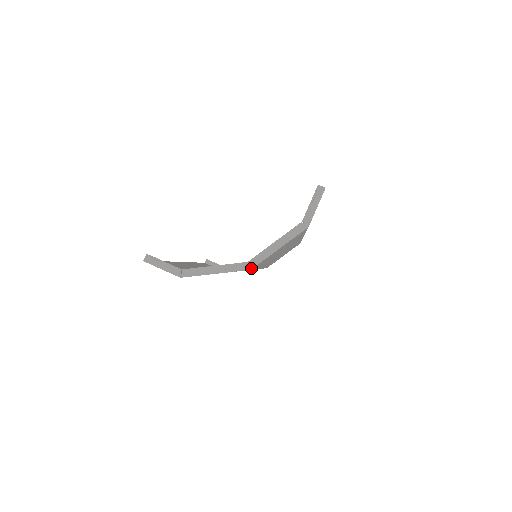
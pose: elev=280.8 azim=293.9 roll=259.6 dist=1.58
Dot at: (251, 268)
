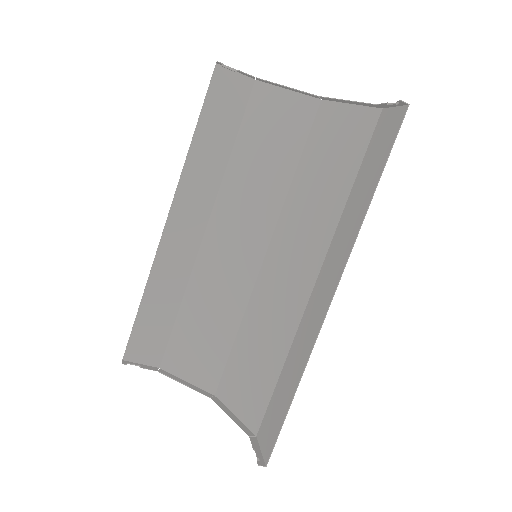
Dot at: (215, 397)
